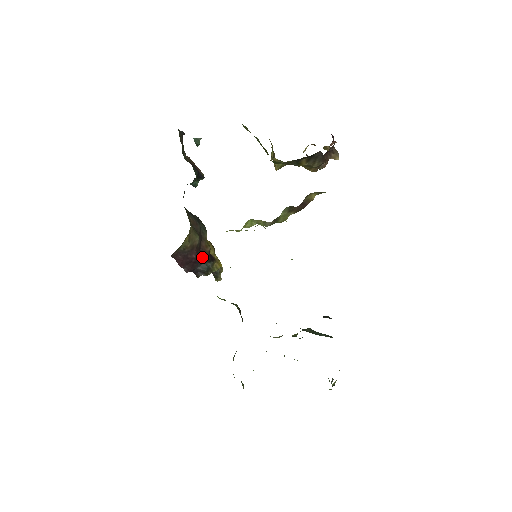
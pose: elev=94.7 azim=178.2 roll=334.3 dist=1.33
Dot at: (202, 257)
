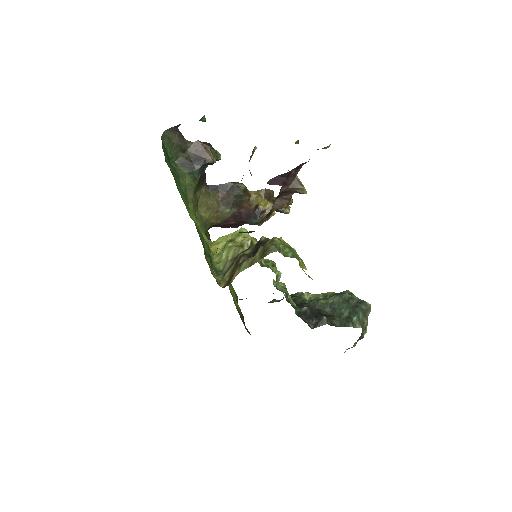
Dot at: (245, 217)
